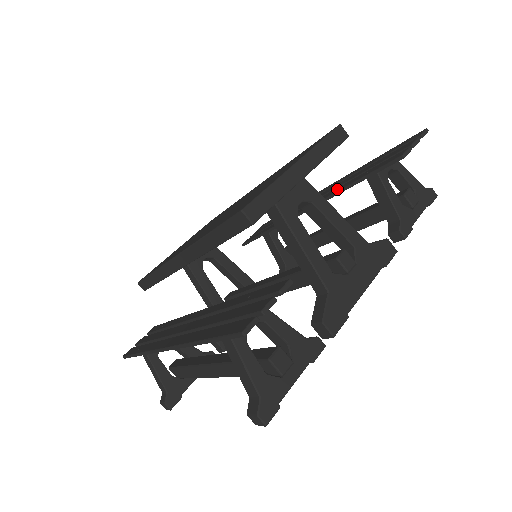
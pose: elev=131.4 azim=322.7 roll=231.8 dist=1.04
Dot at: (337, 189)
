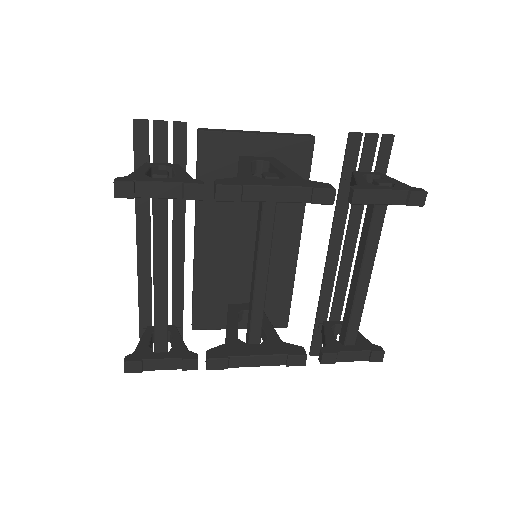
Dot at: (340, 213)
